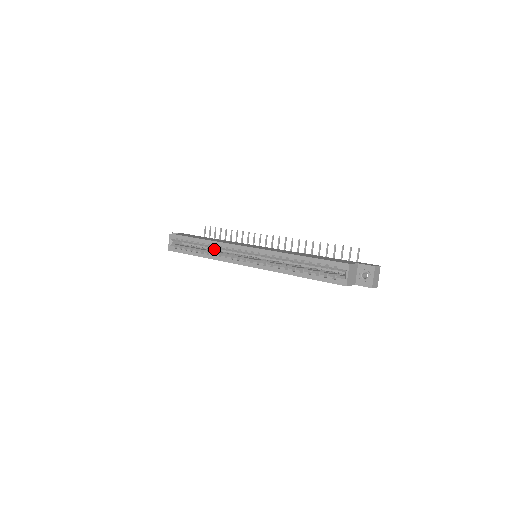
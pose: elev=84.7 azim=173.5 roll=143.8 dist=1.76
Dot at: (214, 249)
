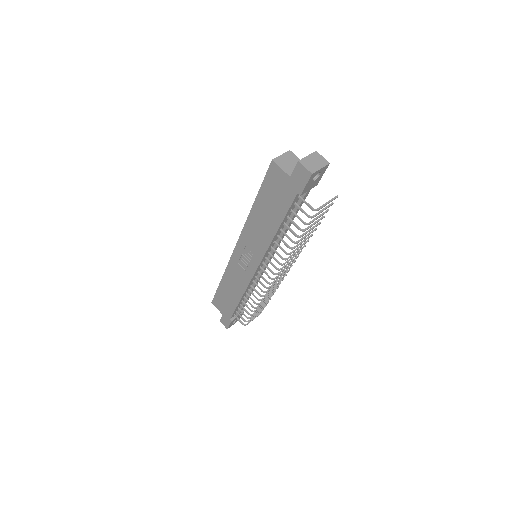
Dot at: occluded
